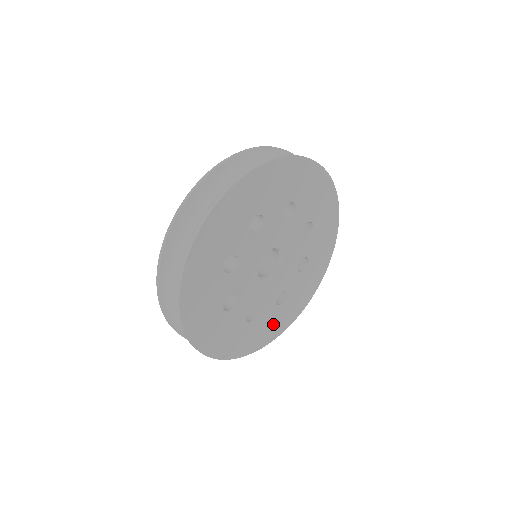
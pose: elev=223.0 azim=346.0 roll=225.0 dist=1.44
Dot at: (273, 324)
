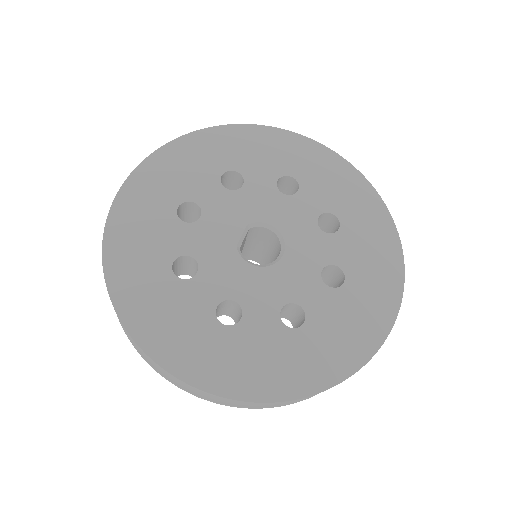
Dot at: (356, 317)
